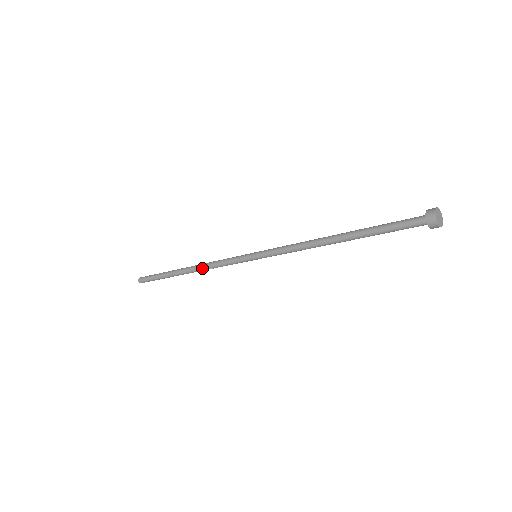
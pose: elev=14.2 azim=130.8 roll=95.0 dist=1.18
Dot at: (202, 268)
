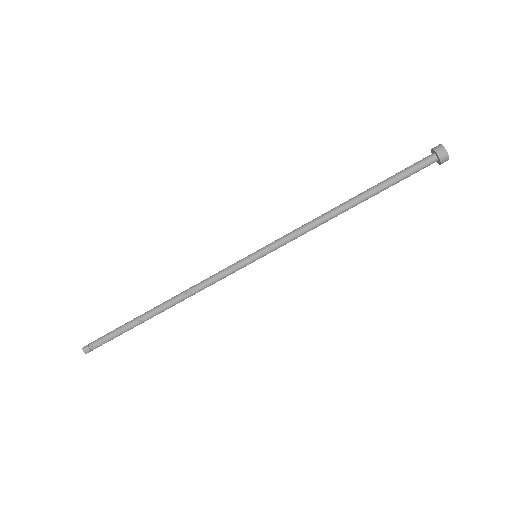
Dot at: (185, 295)
